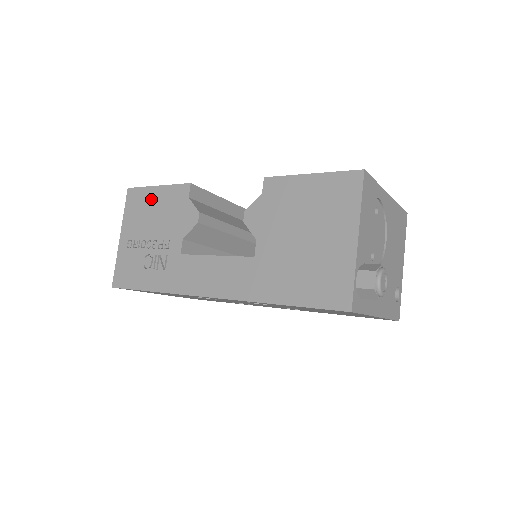
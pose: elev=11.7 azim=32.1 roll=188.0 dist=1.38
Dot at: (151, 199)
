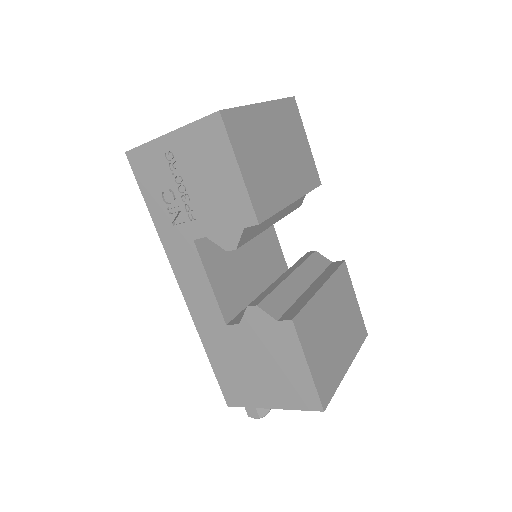
Dot at: (223, 166)
